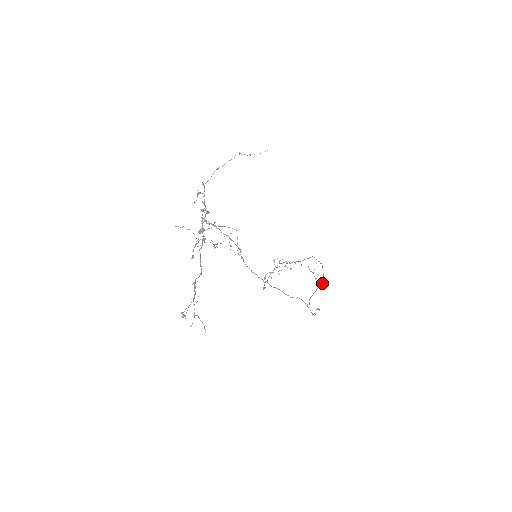
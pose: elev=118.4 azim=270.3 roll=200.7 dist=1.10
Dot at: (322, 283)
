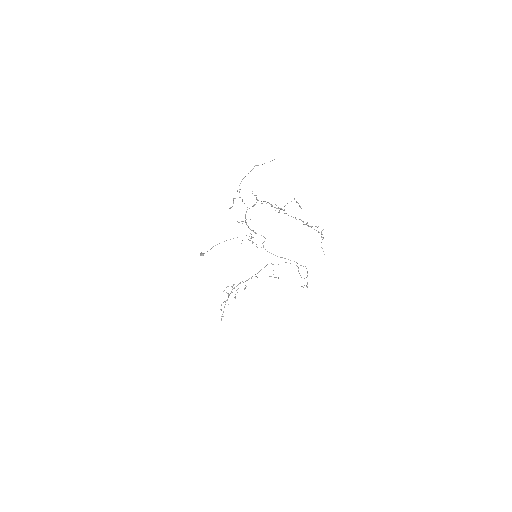
Dot at: (298, 267)
